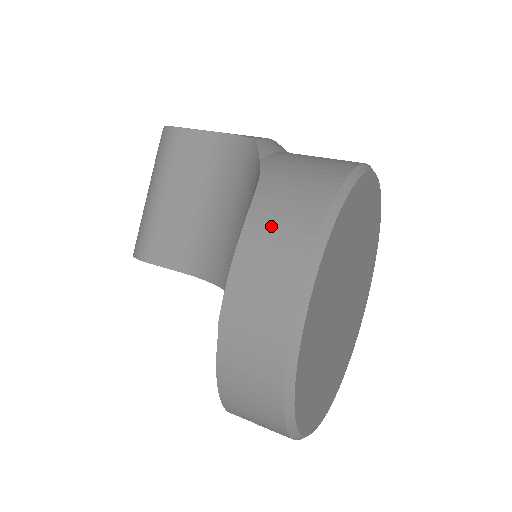
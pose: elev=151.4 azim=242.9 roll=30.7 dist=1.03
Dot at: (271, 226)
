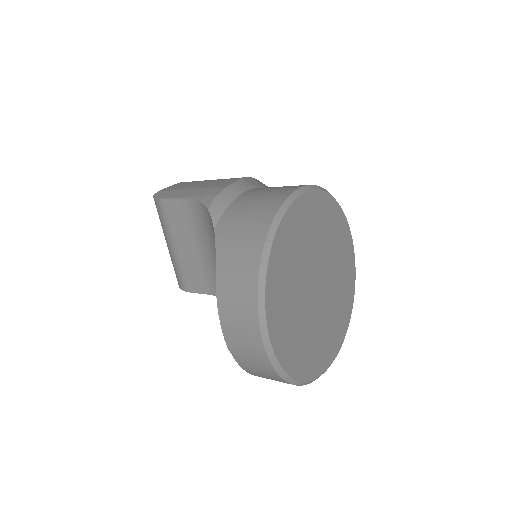
Dot at: (231, 291)
